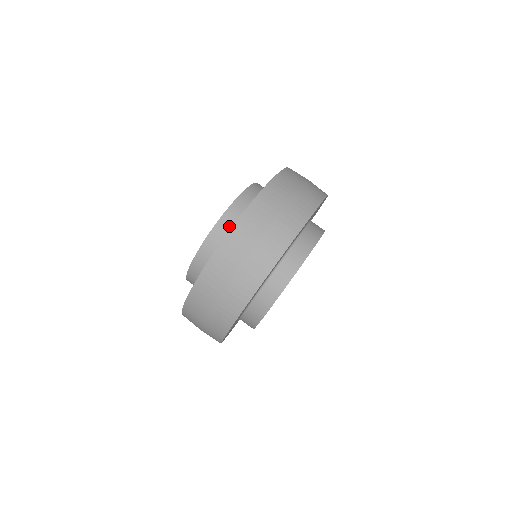
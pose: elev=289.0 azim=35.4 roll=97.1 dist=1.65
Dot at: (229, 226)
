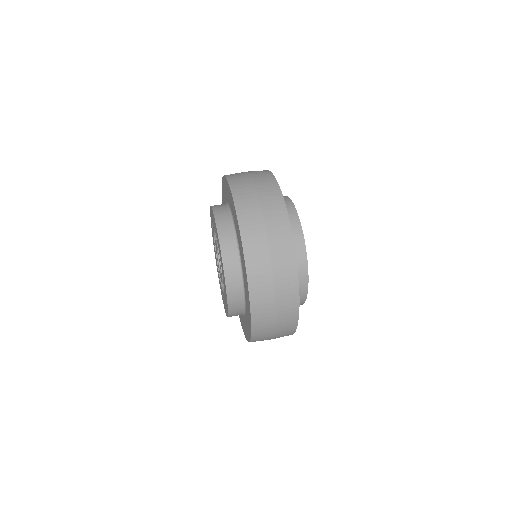
Dot at: (225, 217)
